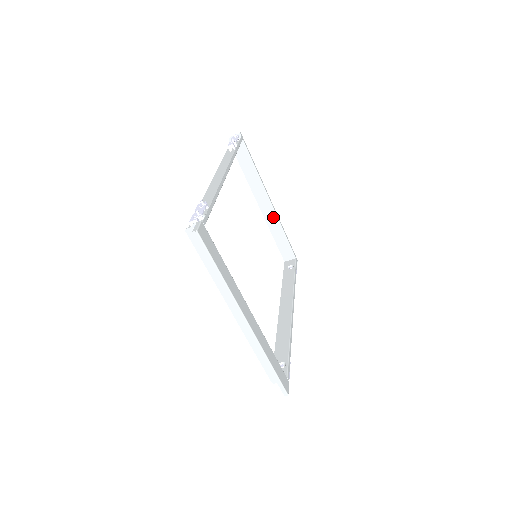
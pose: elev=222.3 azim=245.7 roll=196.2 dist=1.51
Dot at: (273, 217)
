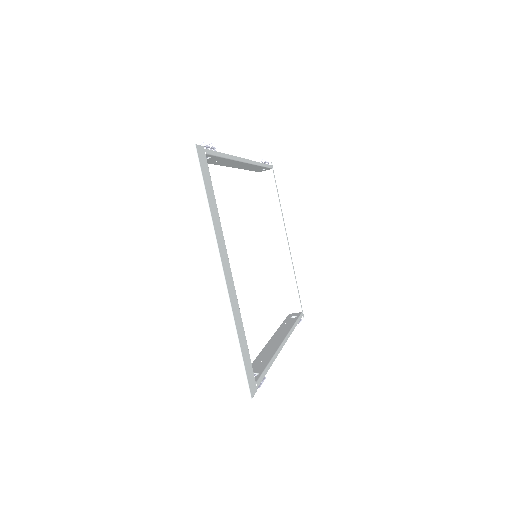
Dot at: (286, 258)
